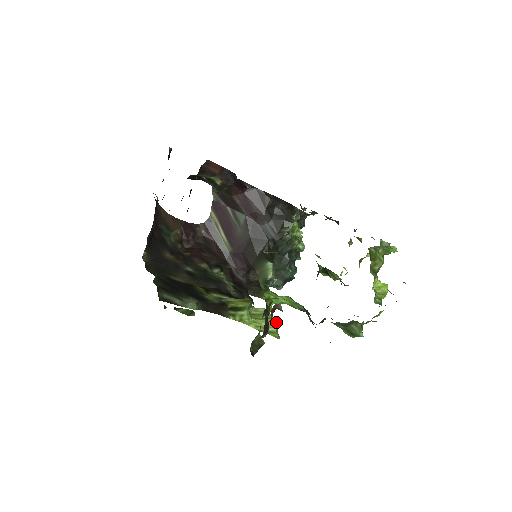
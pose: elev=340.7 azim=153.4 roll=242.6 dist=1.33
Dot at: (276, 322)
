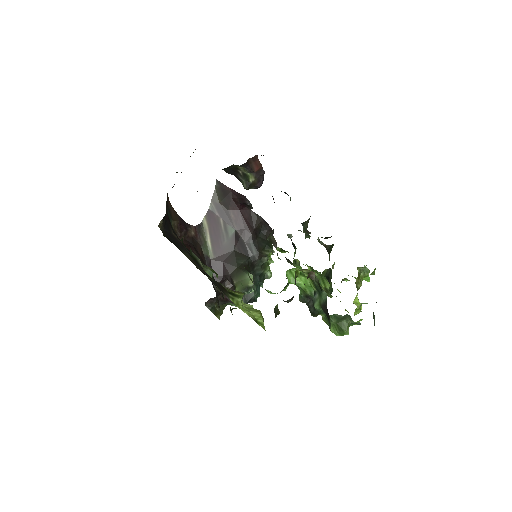
Dot at: occluded
